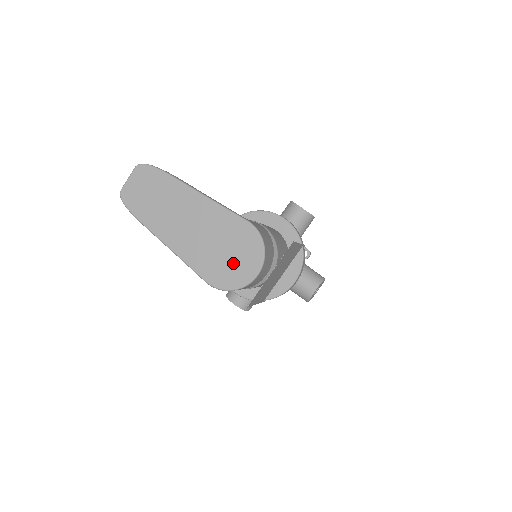
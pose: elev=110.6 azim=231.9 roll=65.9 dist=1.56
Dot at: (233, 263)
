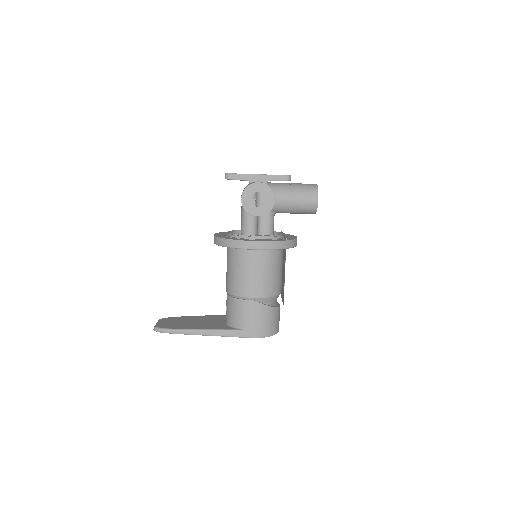
Dot at: occluded
